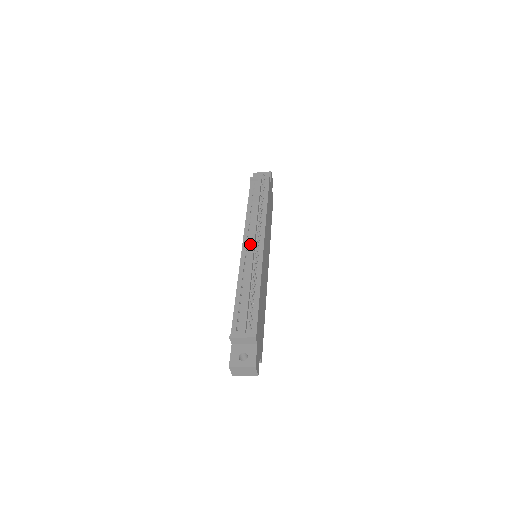
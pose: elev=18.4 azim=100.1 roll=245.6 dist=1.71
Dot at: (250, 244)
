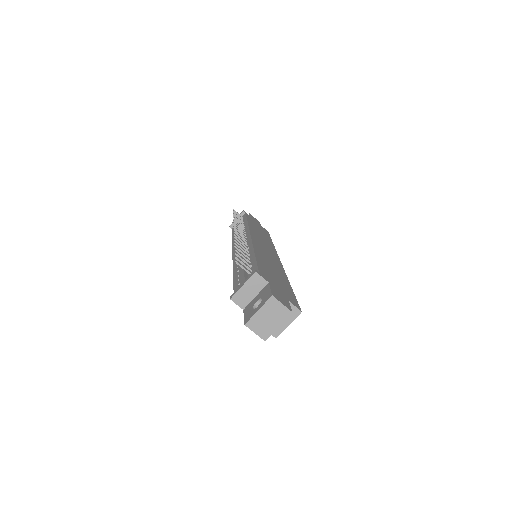
Dot at: occluded
